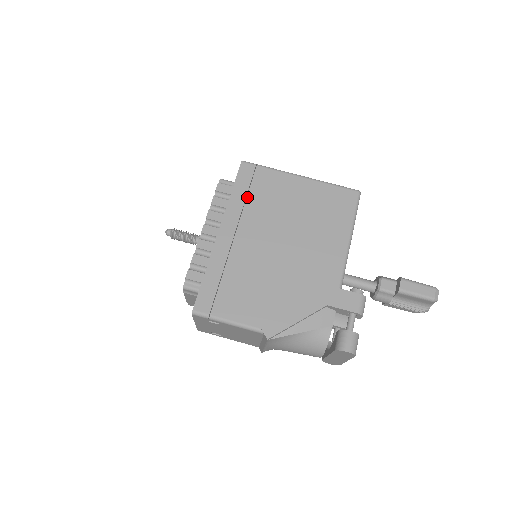
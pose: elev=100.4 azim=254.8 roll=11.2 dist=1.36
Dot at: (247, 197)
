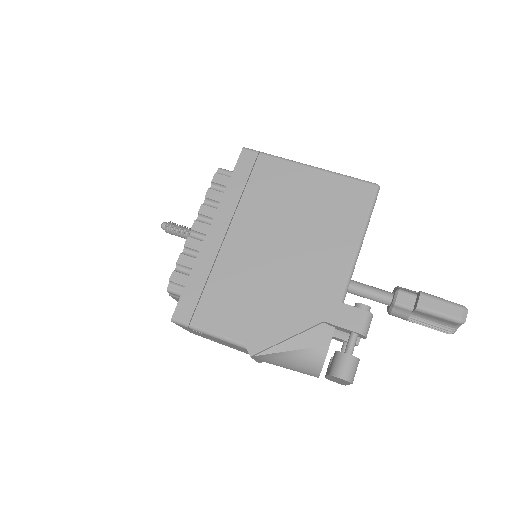
Dot at: (244, 190)
